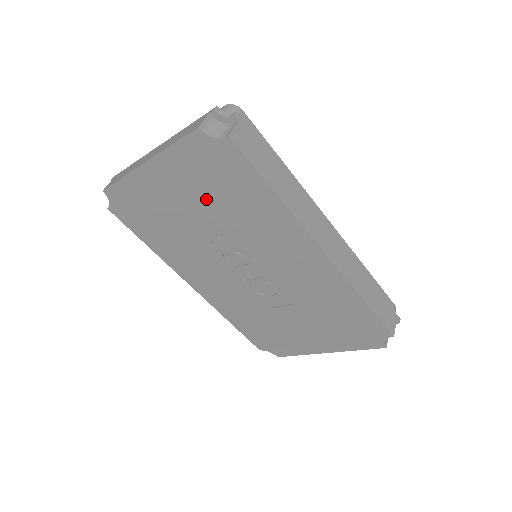
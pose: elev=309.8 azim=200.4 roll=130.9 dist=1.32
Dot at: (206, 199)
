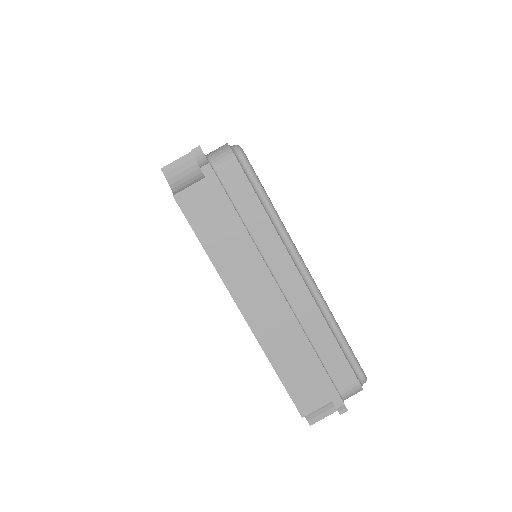
Dot at: occluded
